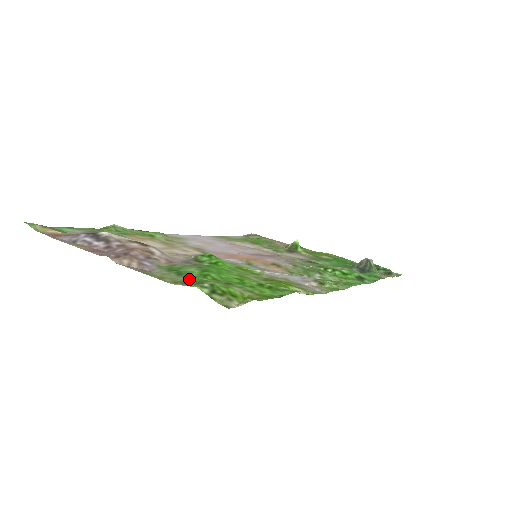
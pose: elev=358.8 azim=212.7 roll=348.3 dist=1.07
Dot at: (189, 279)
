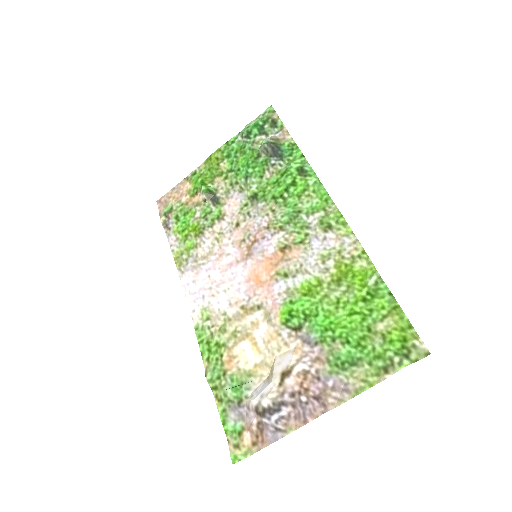
Dot at: (369, 361)
